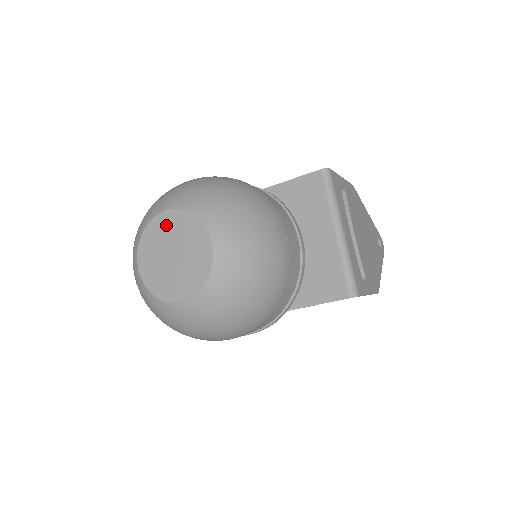
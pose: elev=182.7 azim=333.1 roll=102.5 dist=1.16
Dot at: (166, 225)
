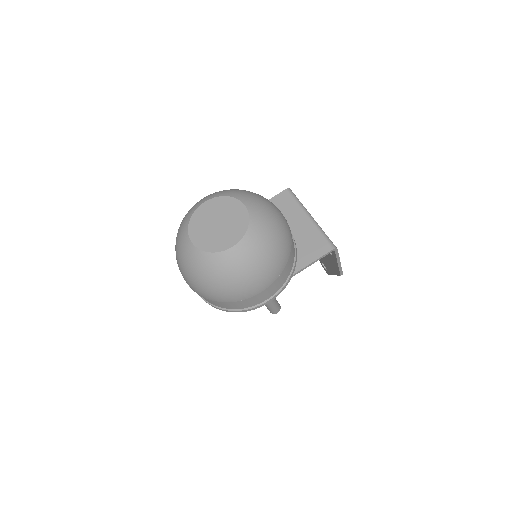
Dot at: (207, 209)
